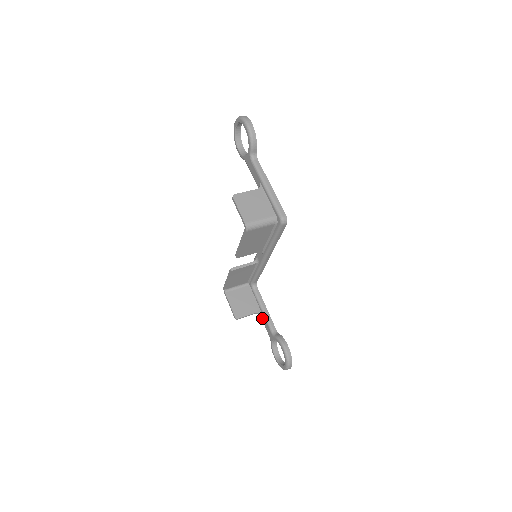
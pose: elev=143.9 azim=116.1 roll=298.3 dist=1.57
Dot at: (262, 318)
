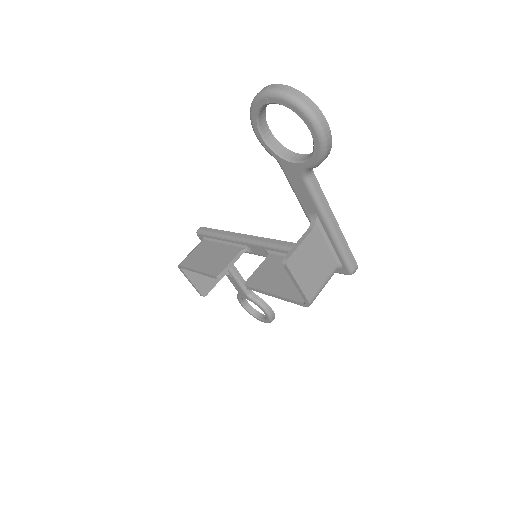
Dot at: (229, 277)
